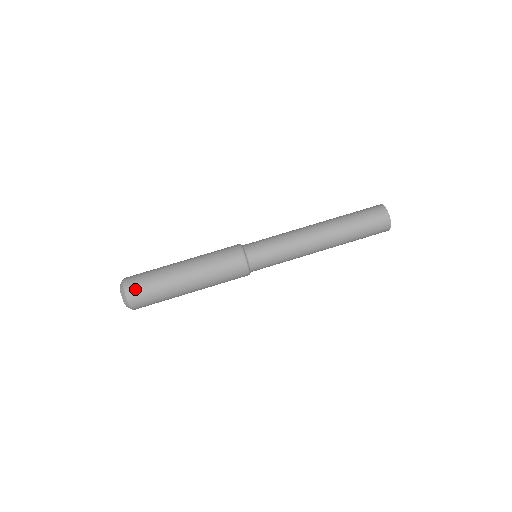
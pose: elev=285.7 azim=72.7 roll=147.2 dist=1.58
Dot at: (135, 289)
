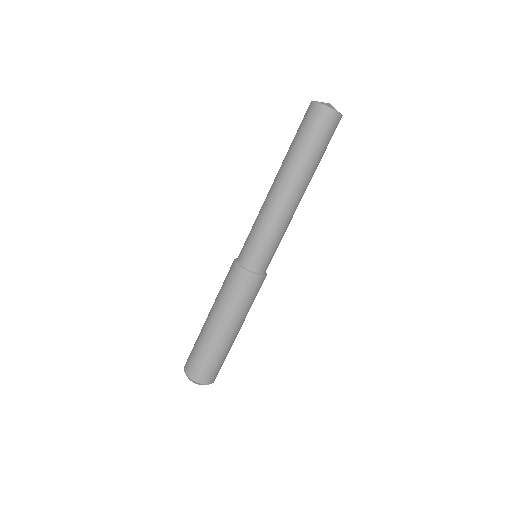
Dot at: (214, 376)
